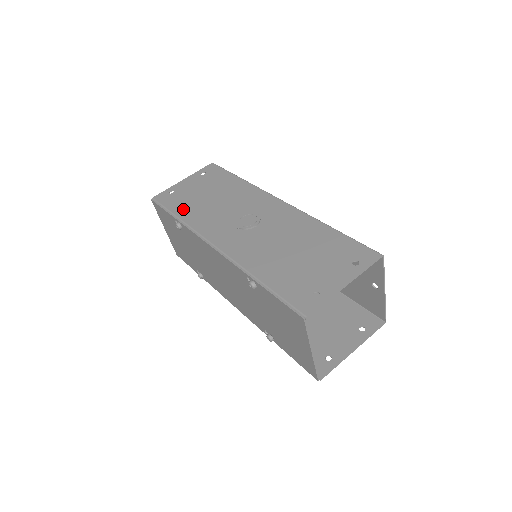
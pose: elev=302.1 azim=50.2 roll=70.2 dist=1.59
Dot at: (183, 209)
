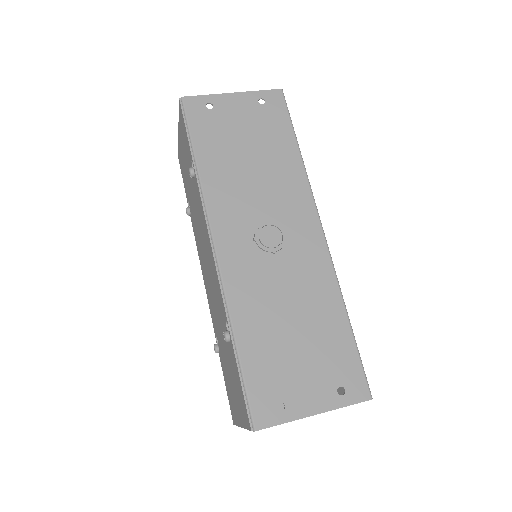
Dot at: (209, 152)
